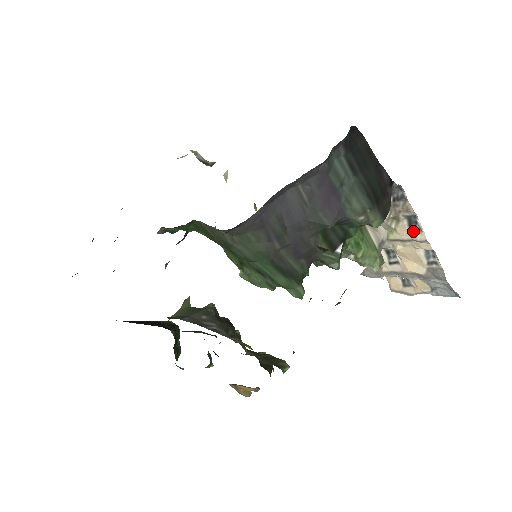
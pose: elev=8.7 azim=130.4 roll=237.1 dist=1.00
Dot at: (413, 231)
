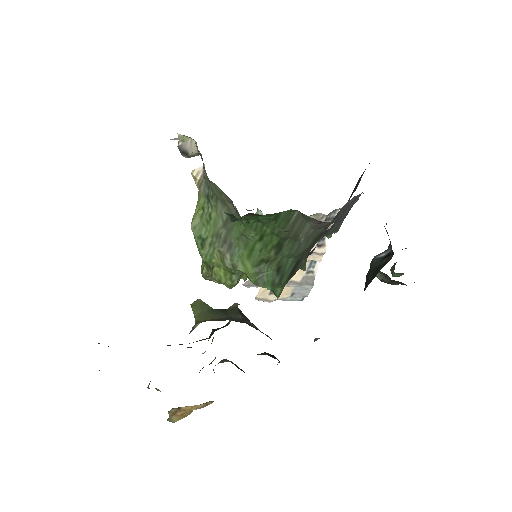
Dot at: (319, 245)
